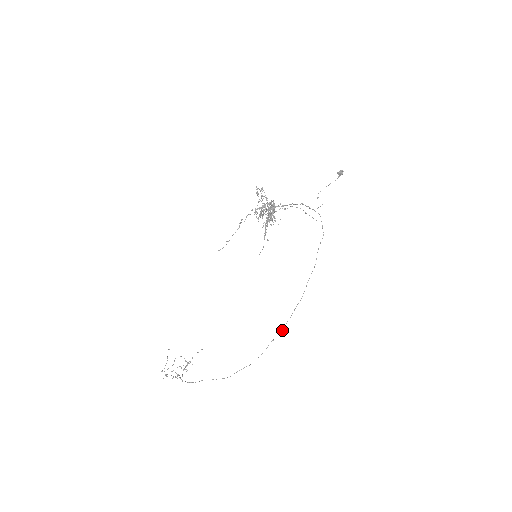
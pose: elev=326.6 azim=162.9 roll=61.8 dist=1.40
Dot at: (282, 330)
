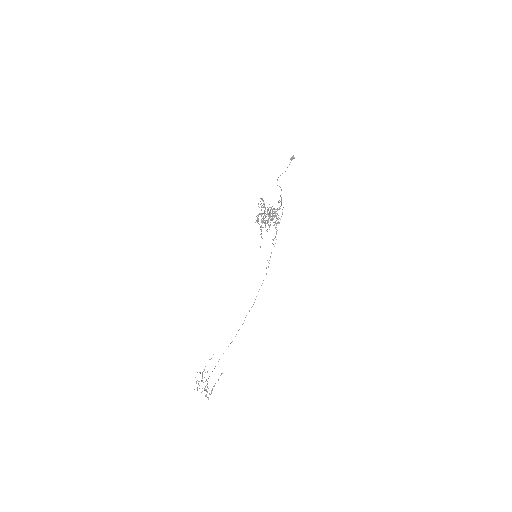
Dot at: occluded
